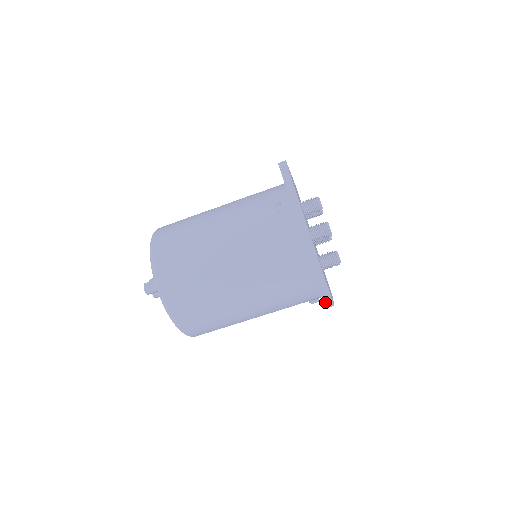
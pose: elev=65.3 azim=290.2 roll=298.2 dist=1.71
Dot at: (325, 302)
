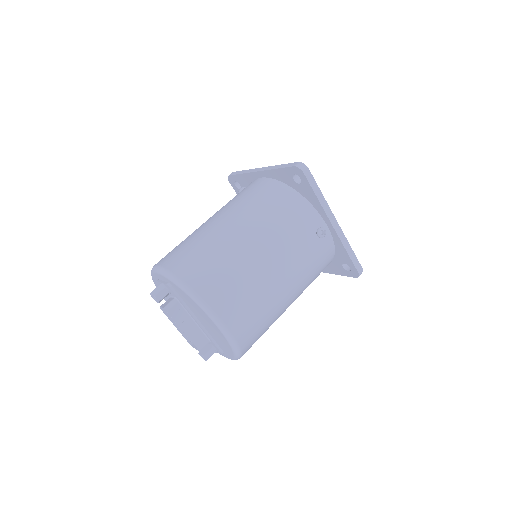
Dot at: (296, 166)
